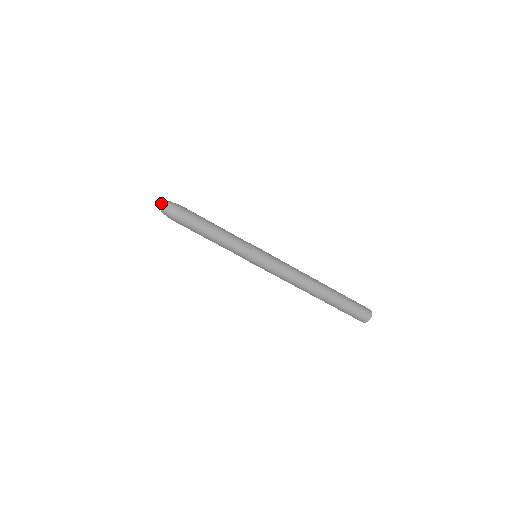
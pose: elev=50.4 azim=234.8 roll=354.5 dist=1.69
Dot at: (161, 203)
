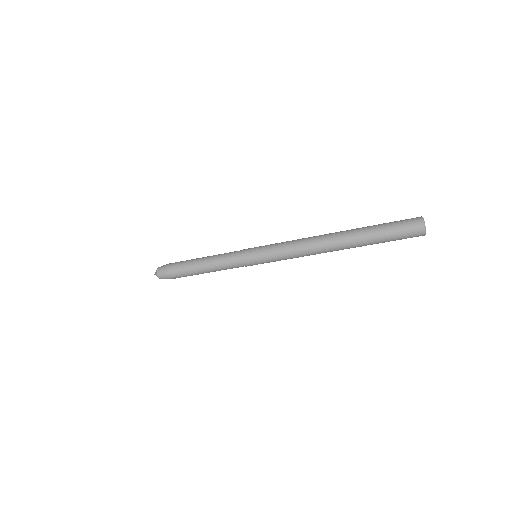
Dot at: (155, 272)
